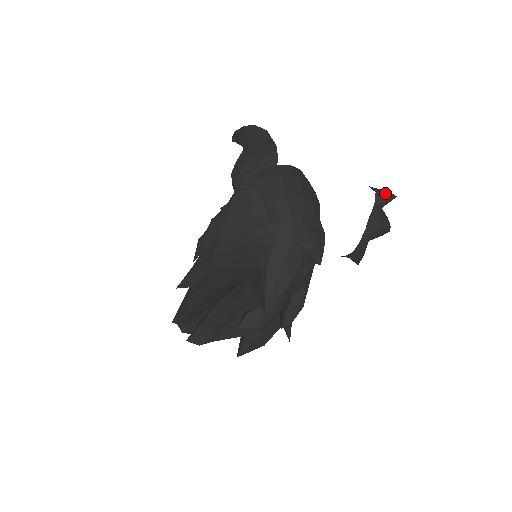
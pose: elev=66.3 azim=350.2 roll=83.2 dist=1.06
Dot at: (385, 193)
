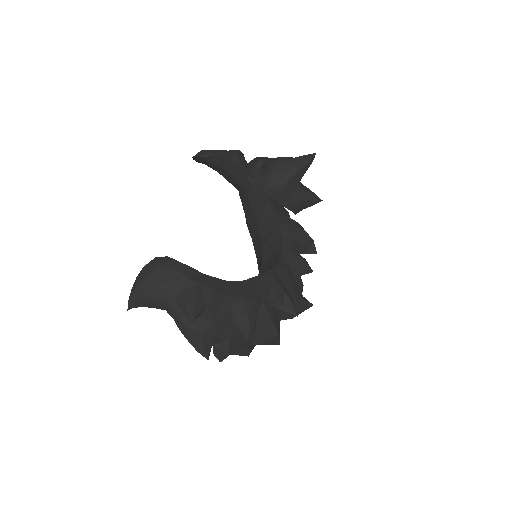
Dot at: (251, 169)
